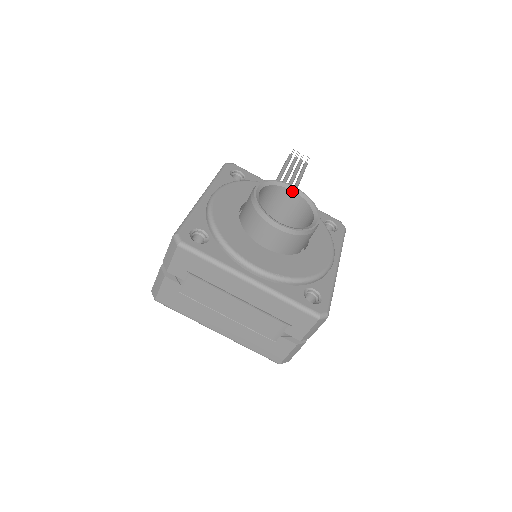
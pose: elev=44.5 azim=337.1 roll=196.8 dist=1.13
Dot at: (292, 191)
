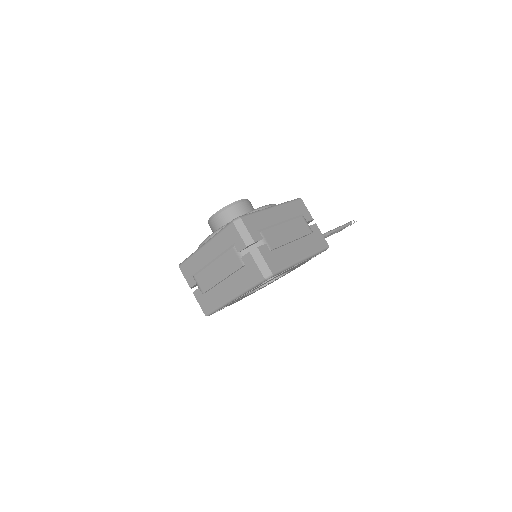
Dot at: occluded
